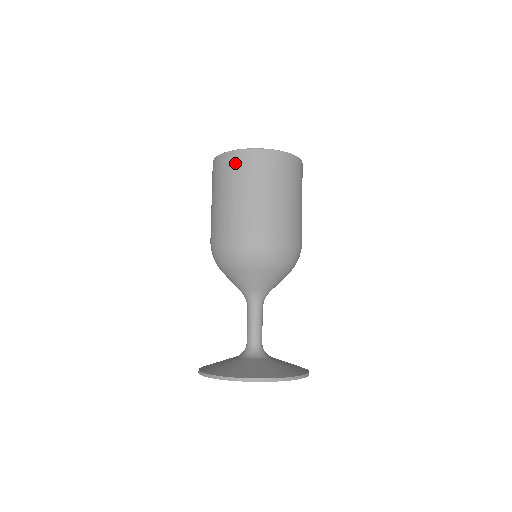
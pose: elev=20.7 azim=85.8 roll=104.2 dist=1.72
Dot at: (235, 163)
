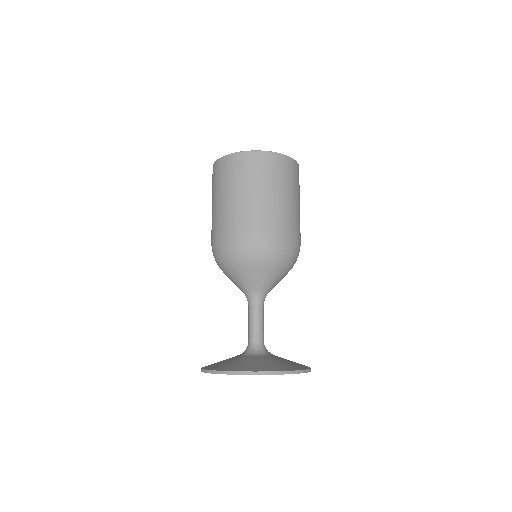
Dot at: (250, 163)
